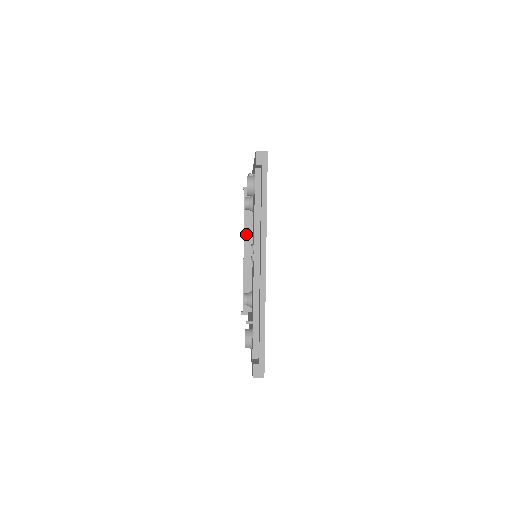
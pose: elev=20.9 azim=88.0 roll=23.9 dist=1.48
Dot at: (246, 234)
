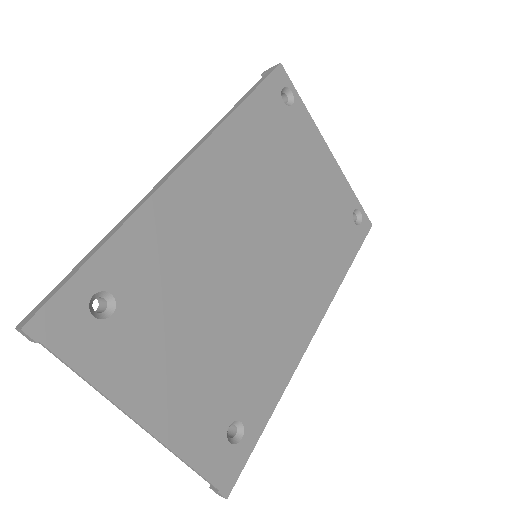
Dot at: occluded
